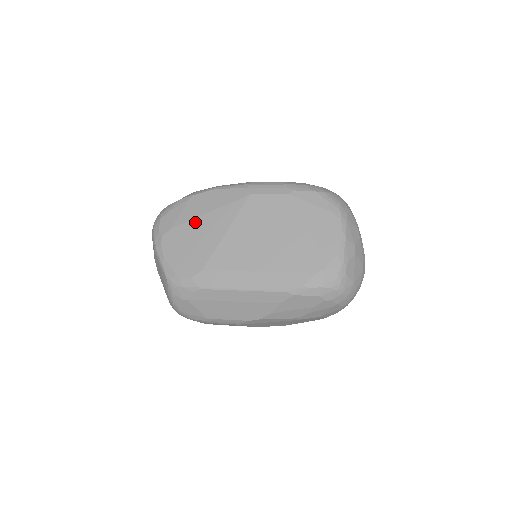
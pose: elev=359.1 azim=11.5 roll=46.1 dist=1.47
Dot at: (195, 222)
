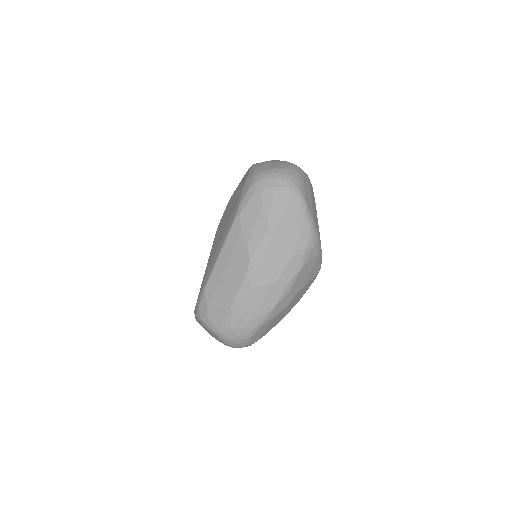
Dot at: (203, 277)
